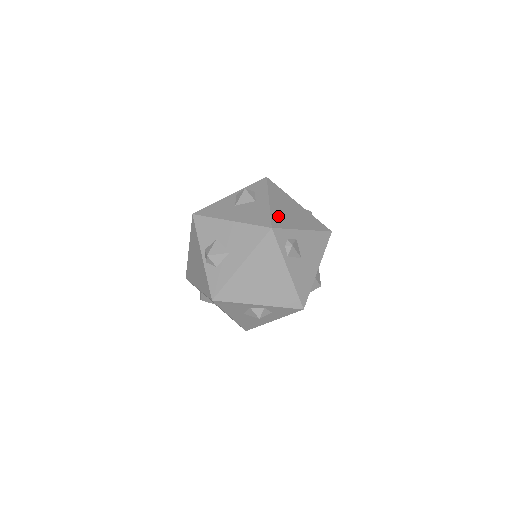
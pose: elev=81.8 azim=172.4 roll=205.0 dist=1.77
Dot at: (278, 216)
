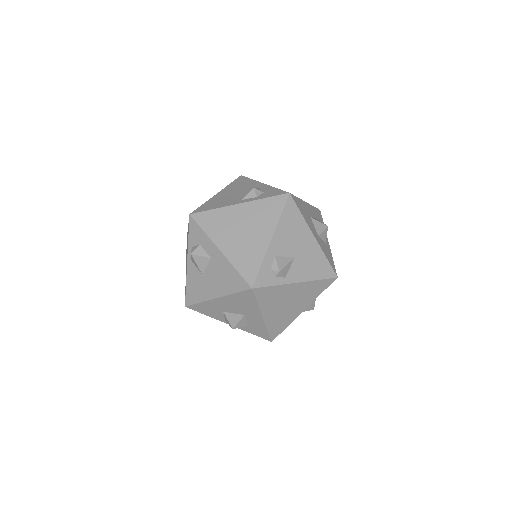
Dot at: (242, 260)
